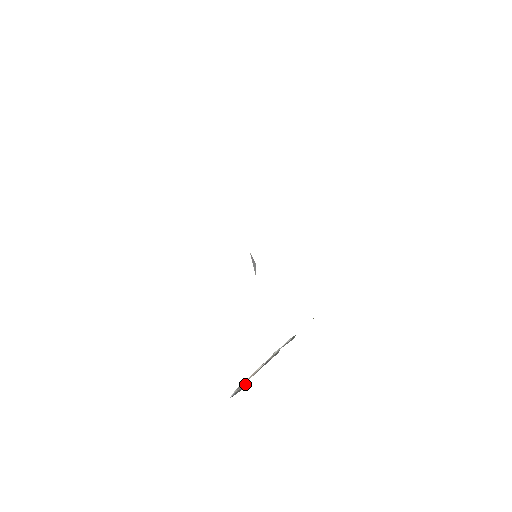
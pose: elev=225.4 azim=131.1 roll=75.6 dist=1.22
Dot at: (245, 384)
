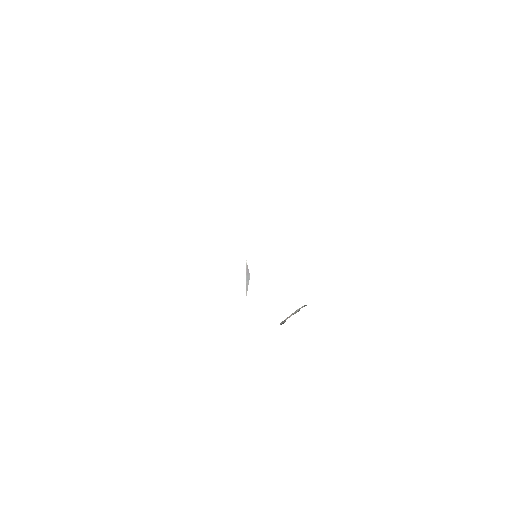
Dot at: (285, 321)
